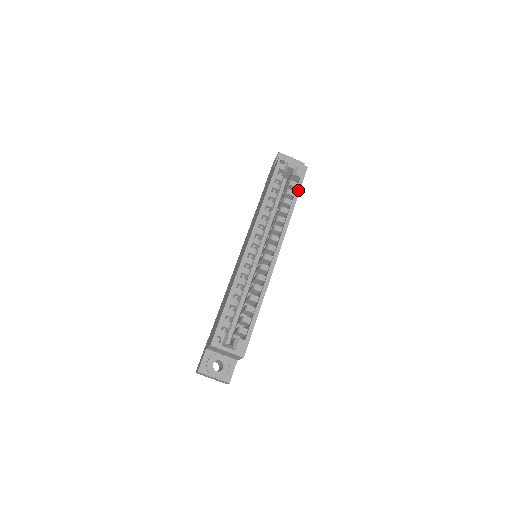
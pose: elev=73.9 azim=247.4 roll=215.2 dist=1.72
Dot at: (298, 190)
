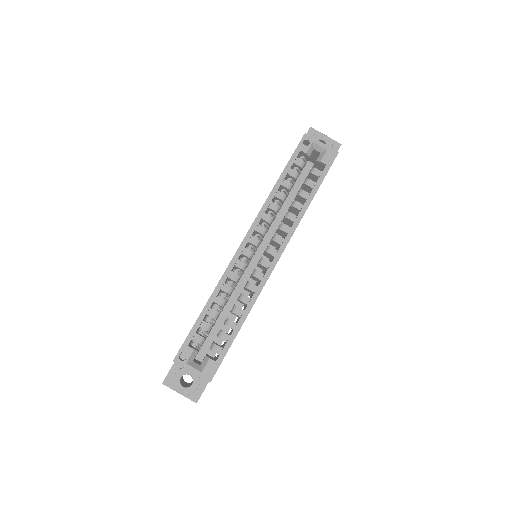
Dot at: (320, 181)
